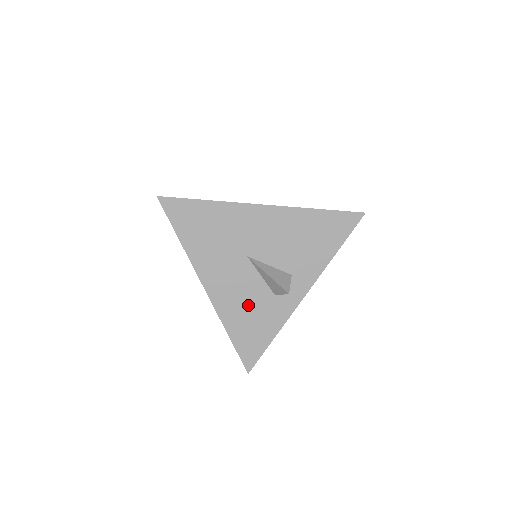
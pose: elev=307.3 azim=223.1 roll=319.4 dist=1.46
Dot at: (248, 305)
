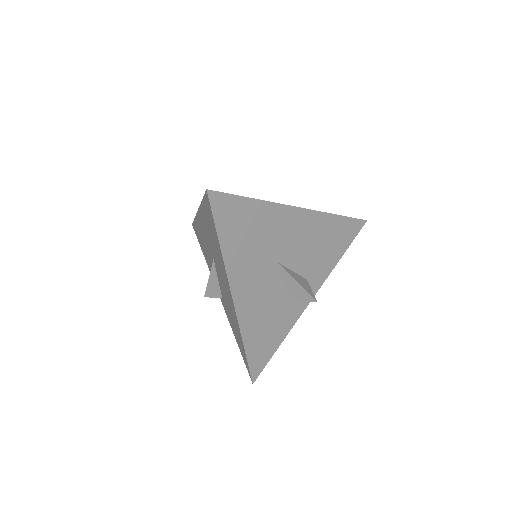
Dot at: (267, 313)
